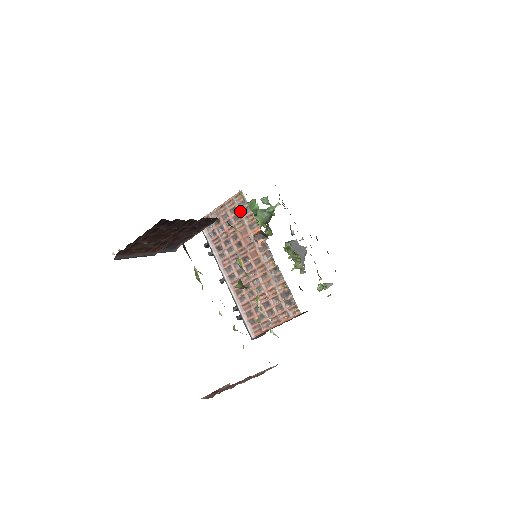
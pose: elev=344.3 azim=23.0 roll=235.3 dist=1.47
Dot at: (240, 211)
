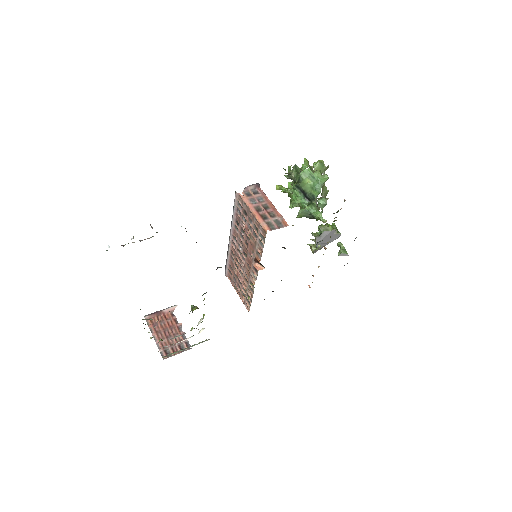
Dot at: (258, 237)
